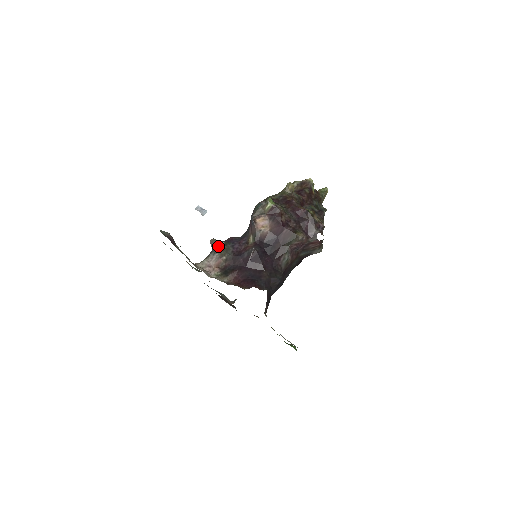
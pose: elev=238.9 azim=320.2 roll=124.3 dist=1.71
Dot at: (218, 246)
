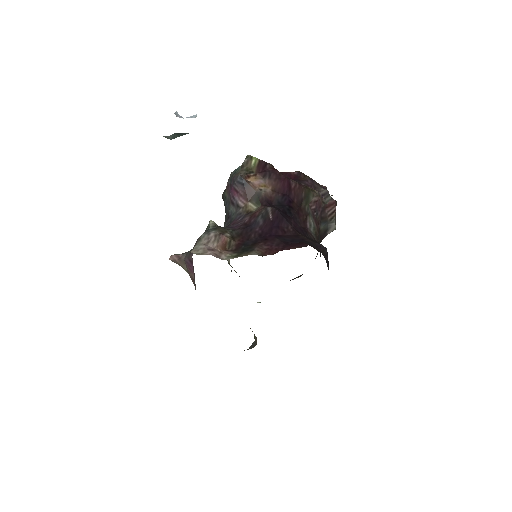
Dot at: occluded
